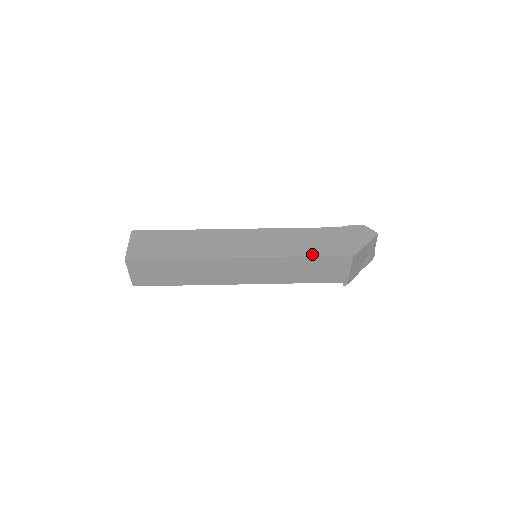
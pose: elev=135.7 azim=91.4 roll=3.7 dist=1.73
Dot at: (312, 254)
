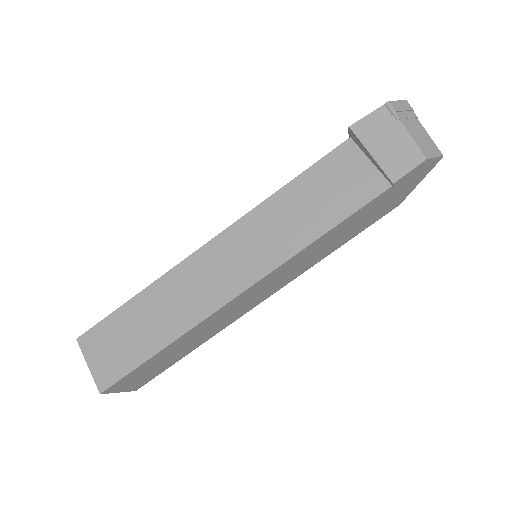
Dot at: (348, 240)
